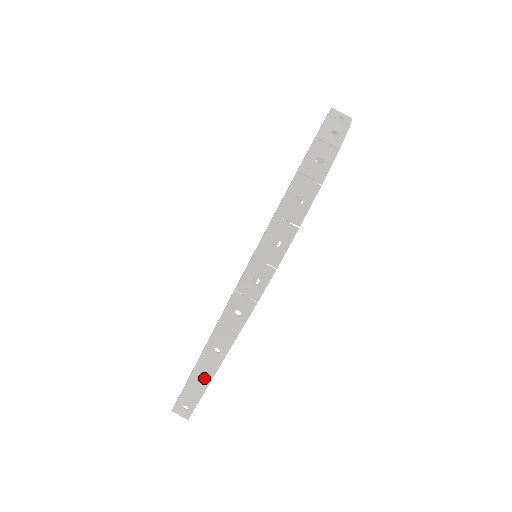
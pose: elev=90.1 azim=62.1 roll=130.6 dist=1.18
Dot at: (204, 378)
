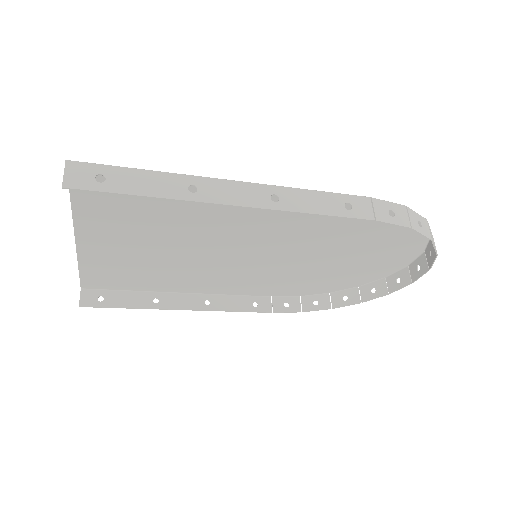
Dot at: (205, 193)
